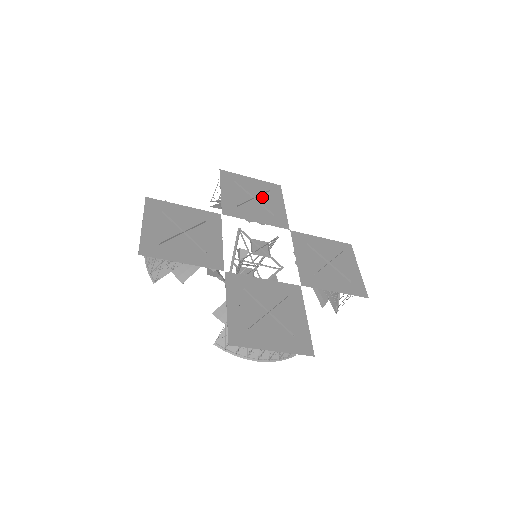
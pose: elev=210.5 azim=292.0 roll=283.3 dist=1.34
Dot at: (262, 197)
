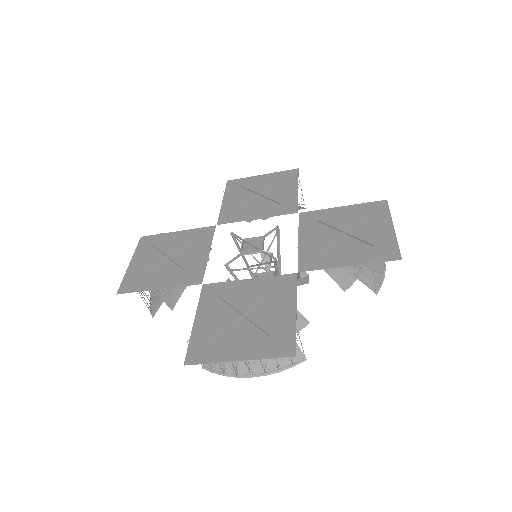
Dot at: (271, 190)
